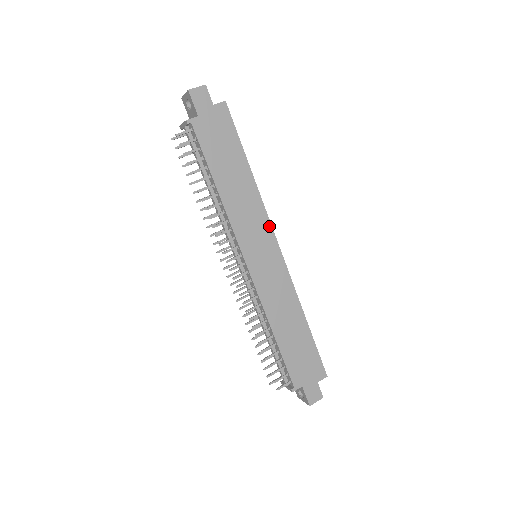
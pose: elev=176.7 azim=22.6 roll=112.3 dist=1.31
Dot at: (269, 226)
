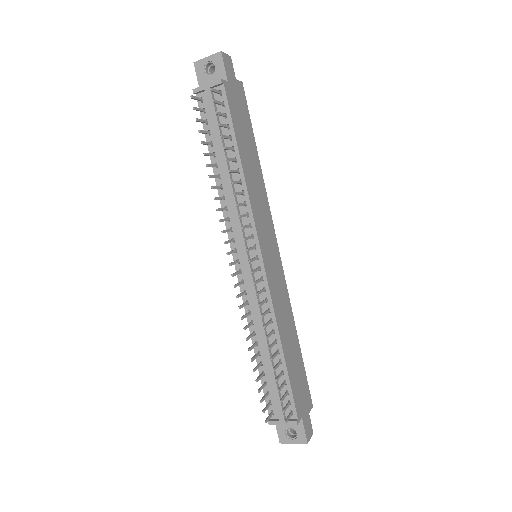
Dot at: (272, 223)
